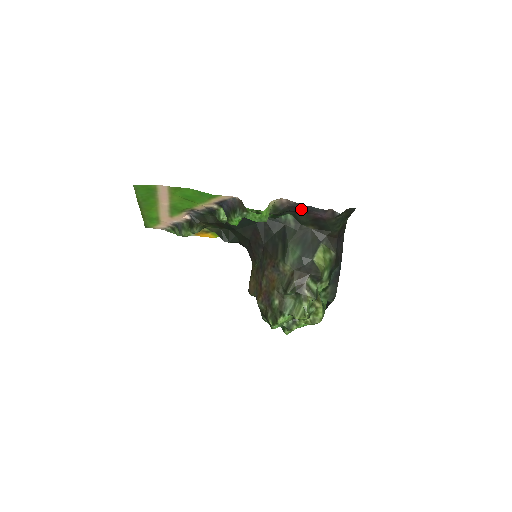
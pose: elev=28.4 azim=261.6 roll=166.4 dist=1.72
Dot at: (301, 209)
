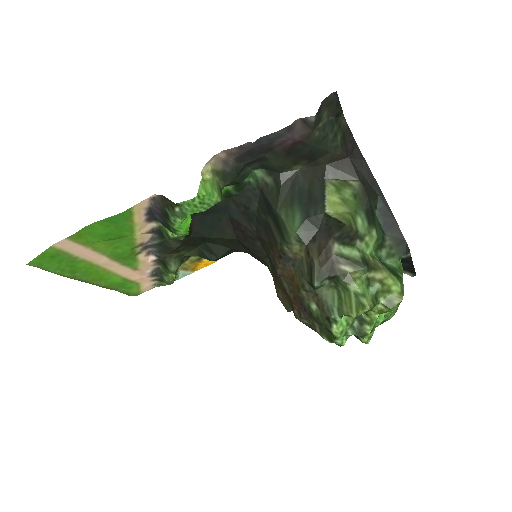
Dot at: (256, 151)
